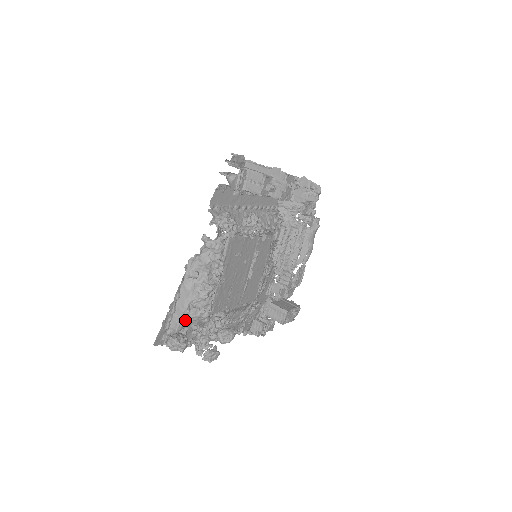
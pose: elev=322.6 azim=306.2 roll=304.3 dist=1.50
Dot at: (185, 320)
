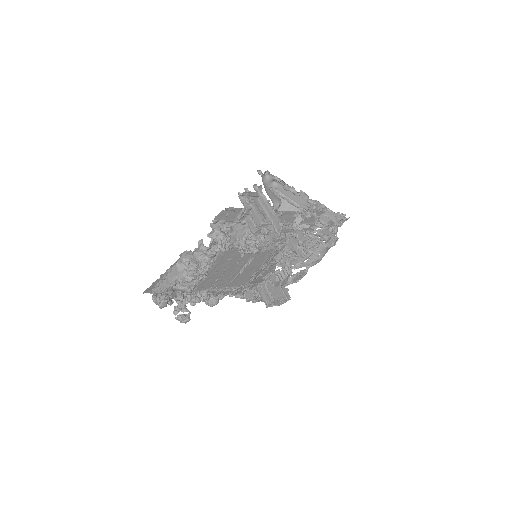
Dot at: (170, 288)
